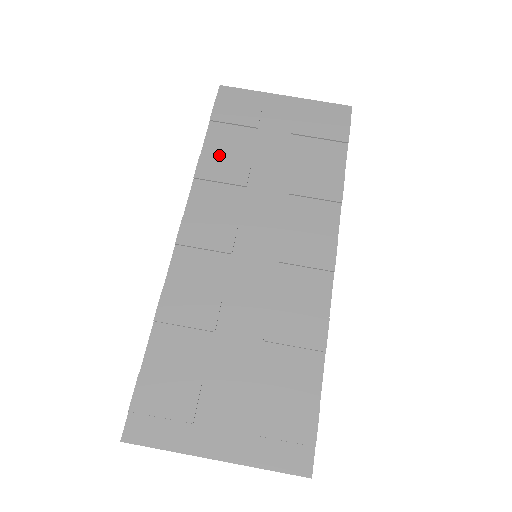
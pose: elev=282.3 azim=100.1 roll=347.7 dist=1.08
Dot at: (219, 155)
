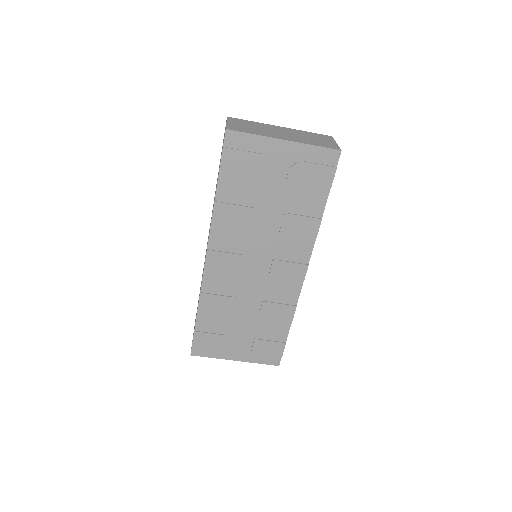
Dot at: (229, 201)
